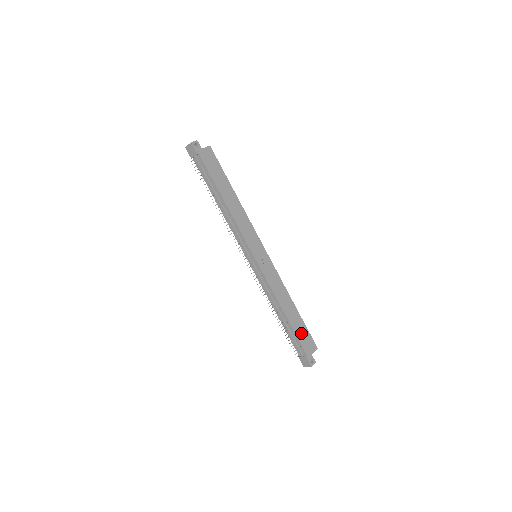
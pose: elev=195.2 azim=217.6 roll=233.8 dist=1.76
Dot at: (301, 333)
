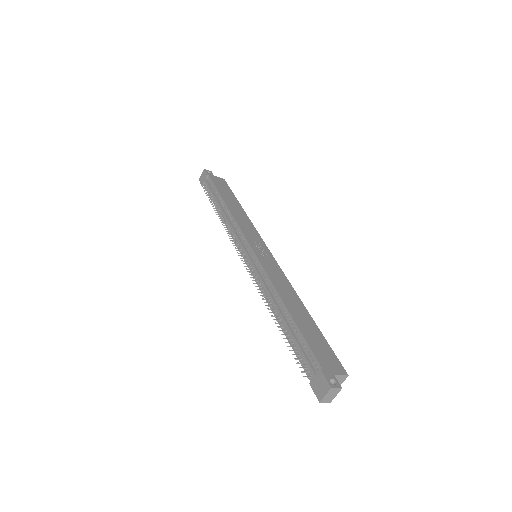
Dot at: (314, 340)
